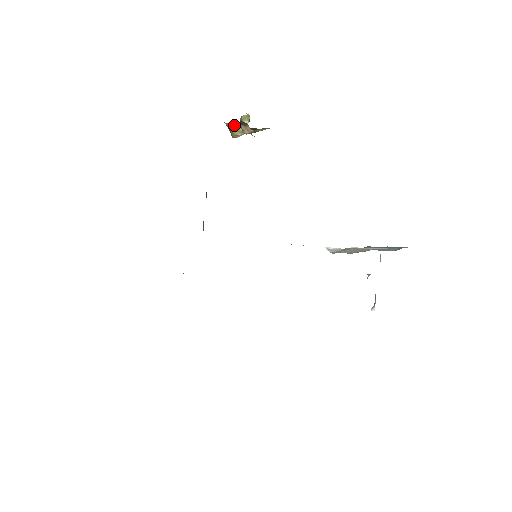
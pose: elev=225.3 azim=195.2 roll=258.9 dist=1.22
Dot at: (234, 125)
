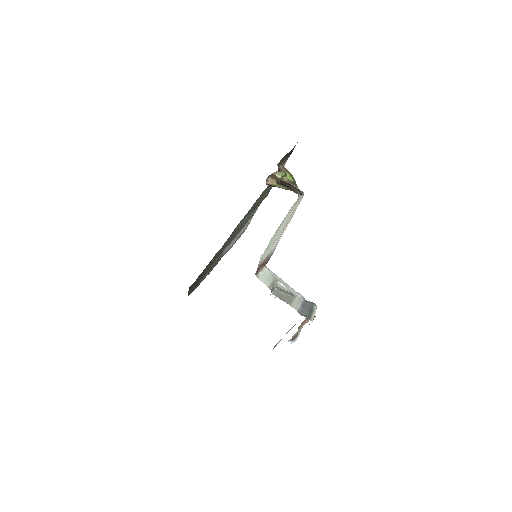
Dot at: (286, 171)
